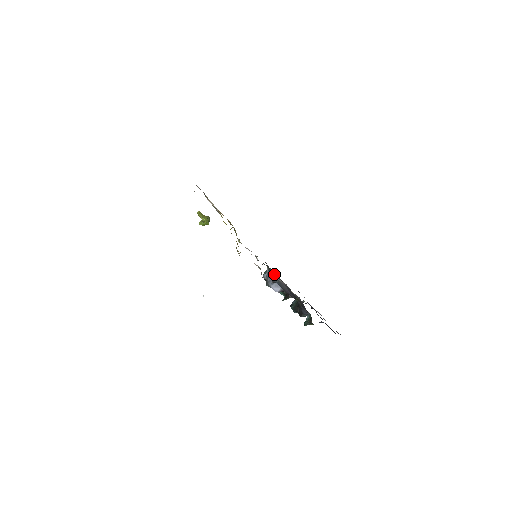
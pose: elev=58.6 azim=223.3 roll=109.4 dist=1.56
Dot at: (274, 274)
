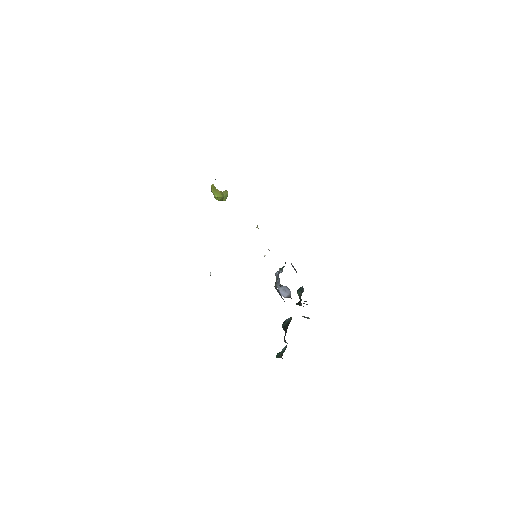
Dot at: (296, 271)
